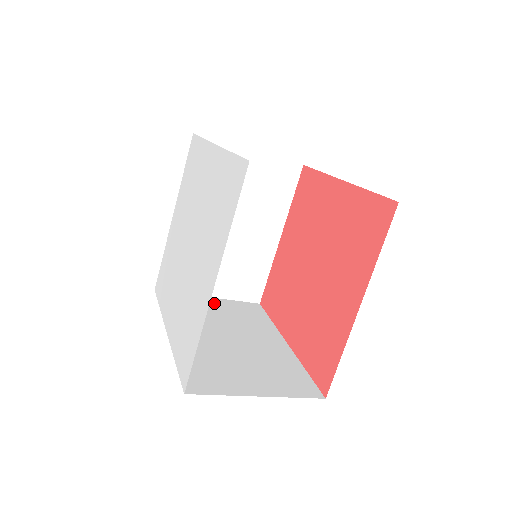
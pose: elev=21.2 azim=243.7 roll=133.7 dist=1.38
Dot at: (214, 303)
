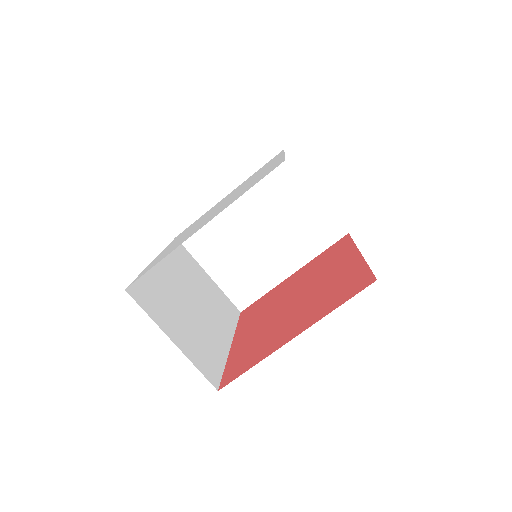
Dot at: (208, 280)
